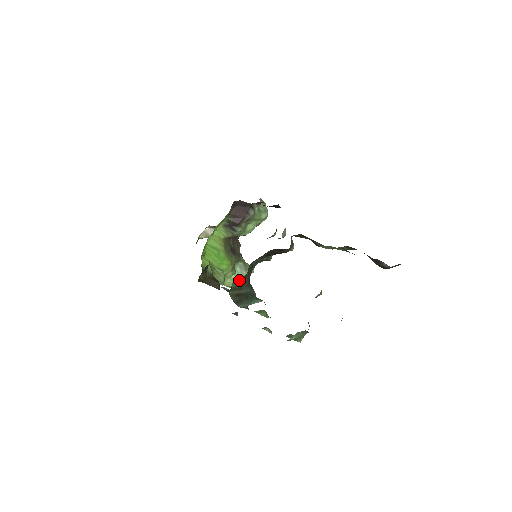
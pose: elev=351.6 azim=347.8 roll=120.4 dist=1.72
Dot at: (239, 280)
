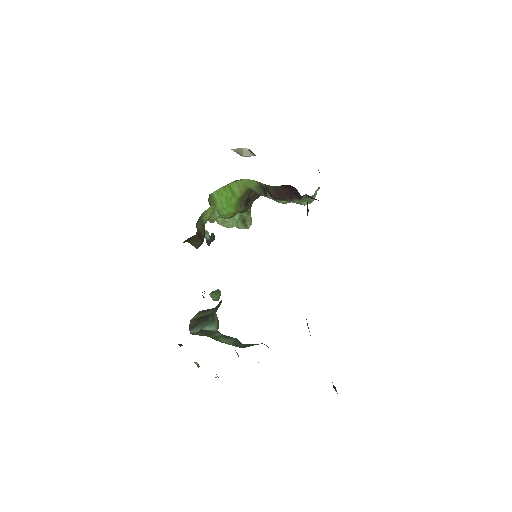
Dot at: occluded
